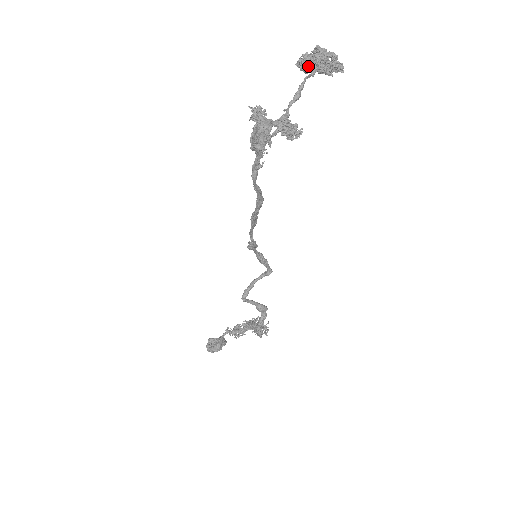
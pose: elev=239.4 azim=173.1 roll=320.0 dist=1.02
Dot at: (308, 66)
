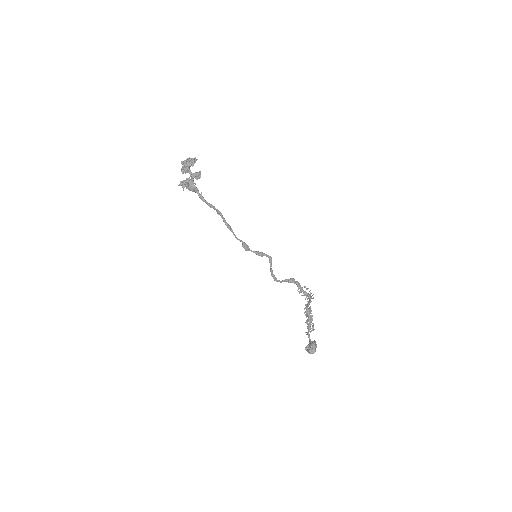
Dot at: (185, 168)
